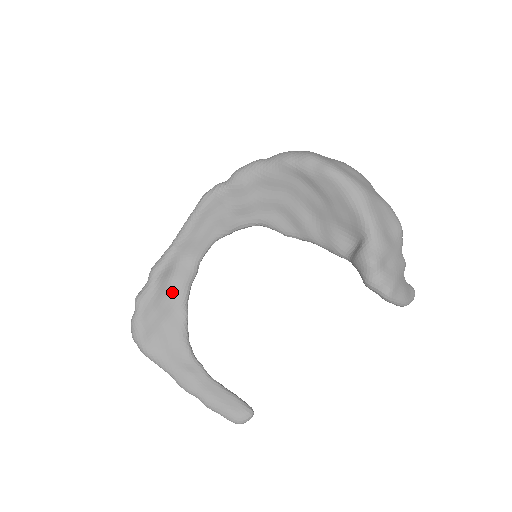
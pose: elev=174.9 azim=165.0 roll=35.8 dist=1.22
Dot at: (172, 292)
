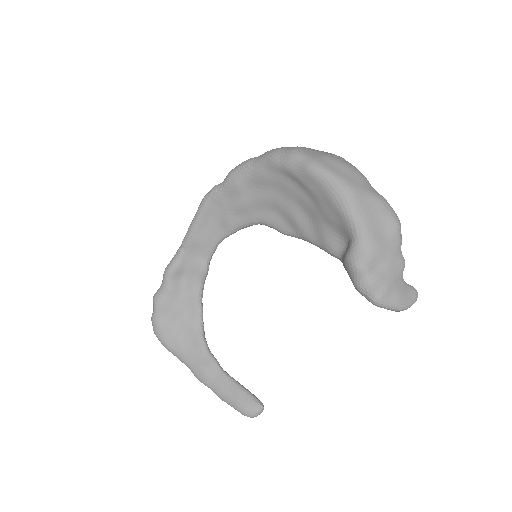
Dot at: (186, 290)
